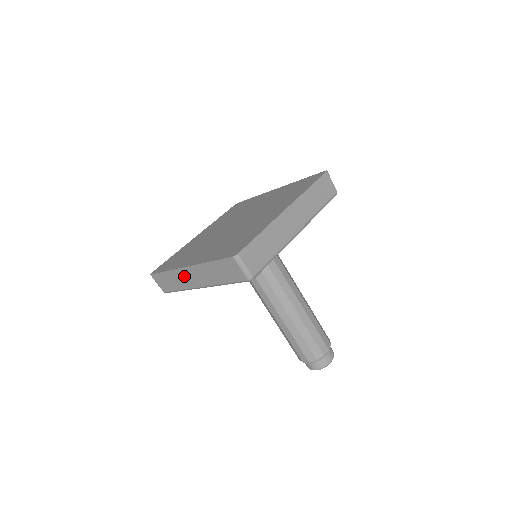
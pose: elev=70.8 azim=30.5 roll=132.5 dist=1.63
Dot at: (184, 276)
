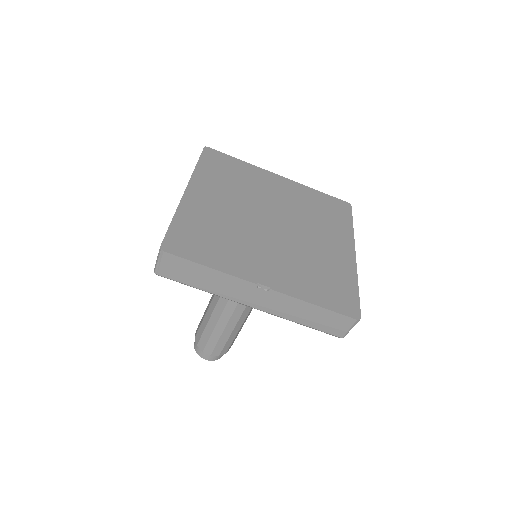
Dot at: occluded
